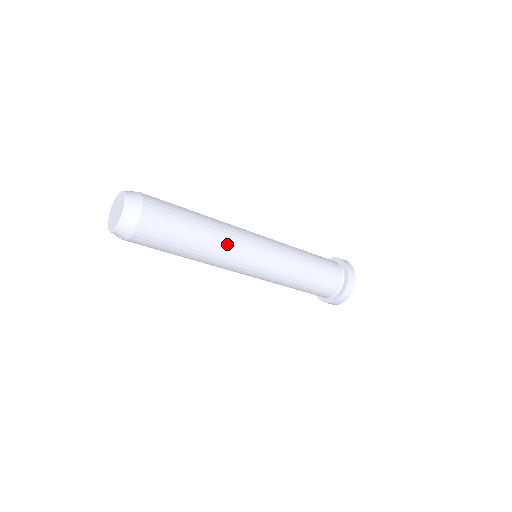
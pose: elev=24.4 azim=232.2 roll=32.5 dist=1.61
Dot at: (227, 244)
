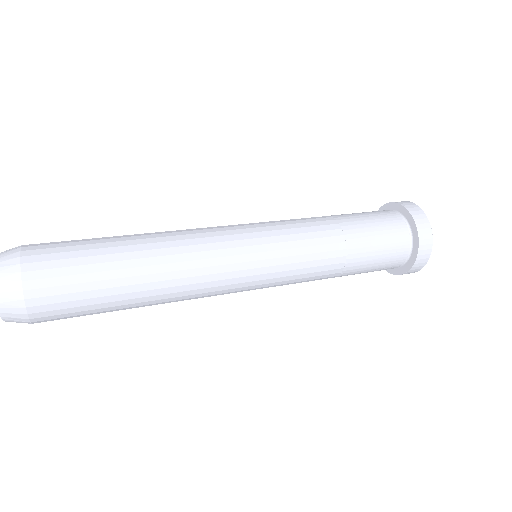
Dot at: (190, 269)
